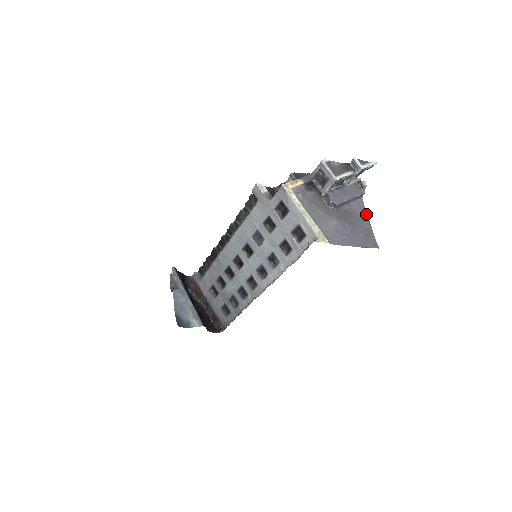
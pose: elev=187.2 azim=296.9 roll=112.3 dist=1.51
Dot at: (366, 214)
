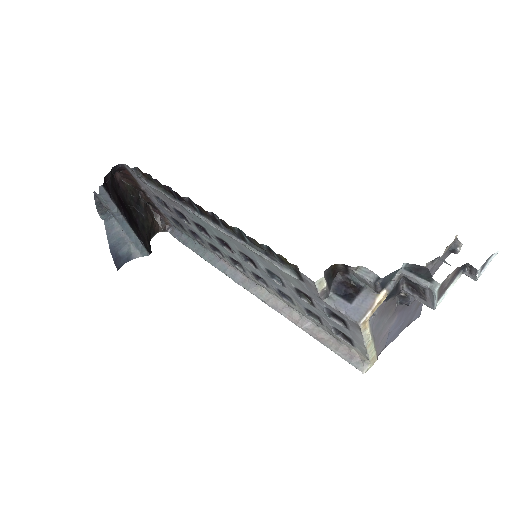
Dot at: occluded
